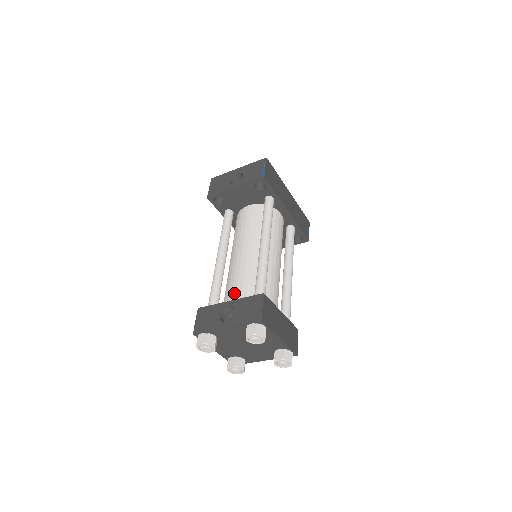
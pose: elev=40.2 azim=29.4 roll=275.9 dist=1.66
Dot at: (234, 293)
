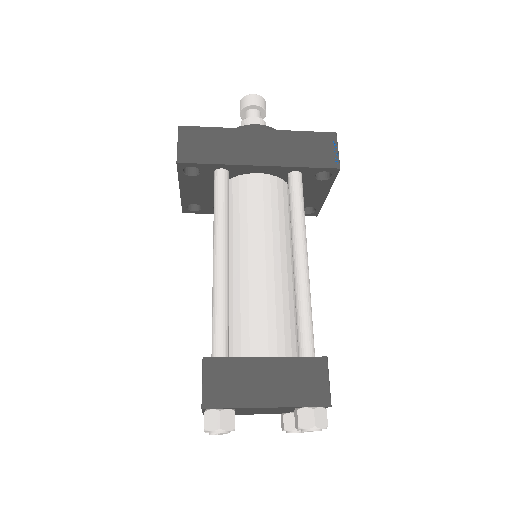
Dot at: occluded
